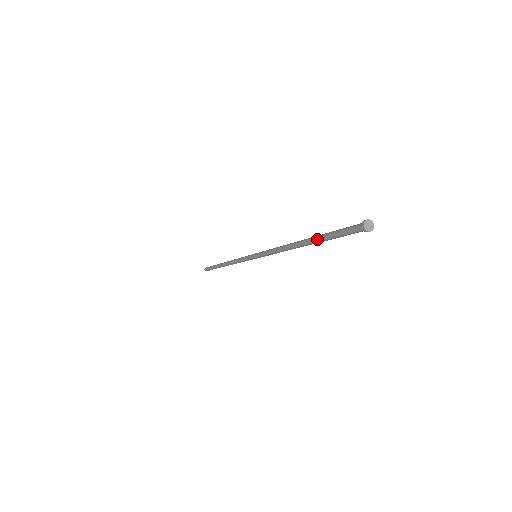
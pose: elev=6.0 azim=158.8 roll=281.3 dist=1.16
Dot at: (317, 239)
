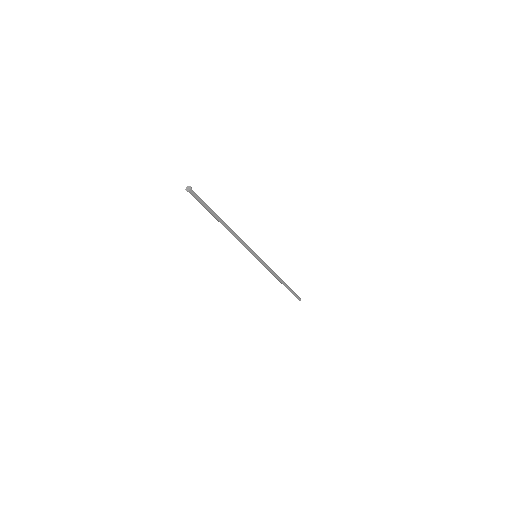
Dot at: (212, 215)
